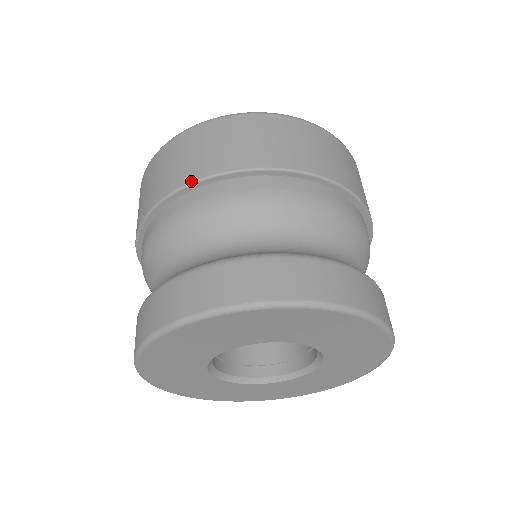
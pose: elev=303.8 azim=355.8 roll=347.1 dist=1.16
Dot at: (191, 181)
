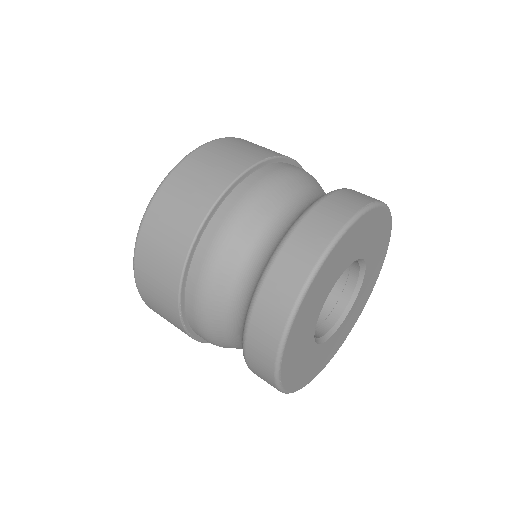
Dot at: (190, 244)
